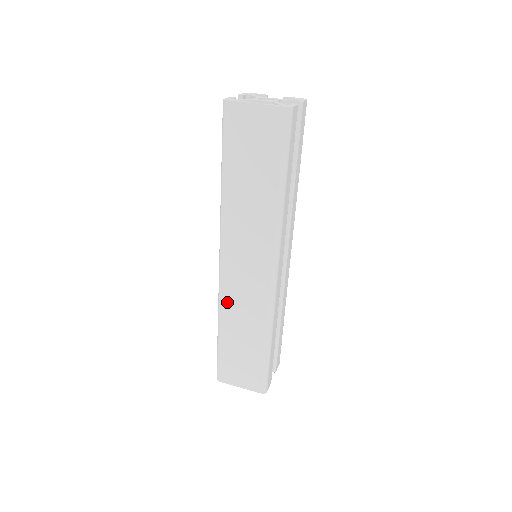
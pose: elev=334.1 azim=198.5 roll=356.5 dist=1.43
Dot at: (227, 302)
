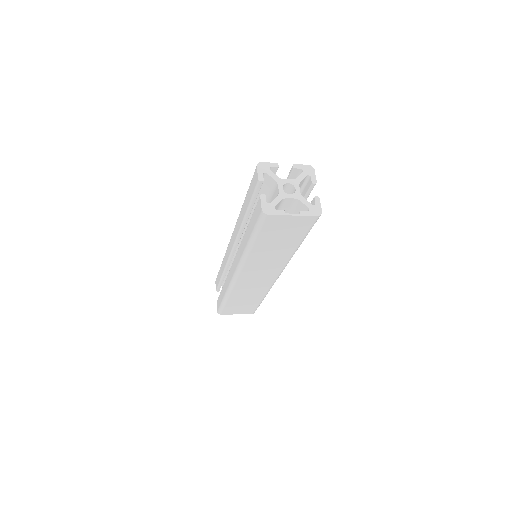
Dot at: (237, 289)
